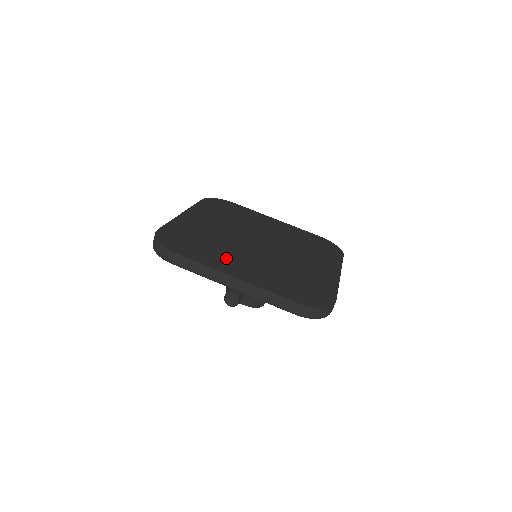
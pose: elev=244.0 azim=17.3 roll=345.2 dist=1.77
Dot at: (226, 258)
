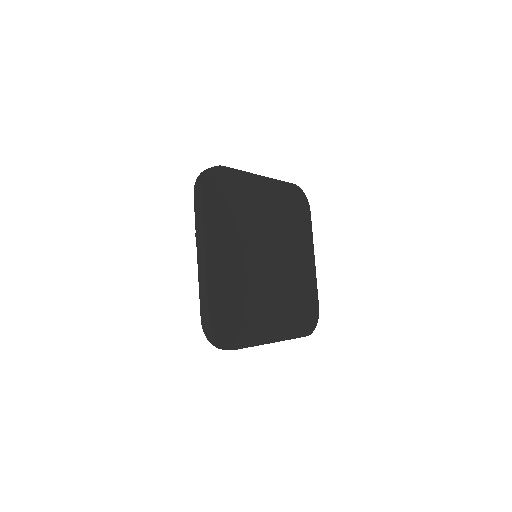
Dot at: (261, 317)
